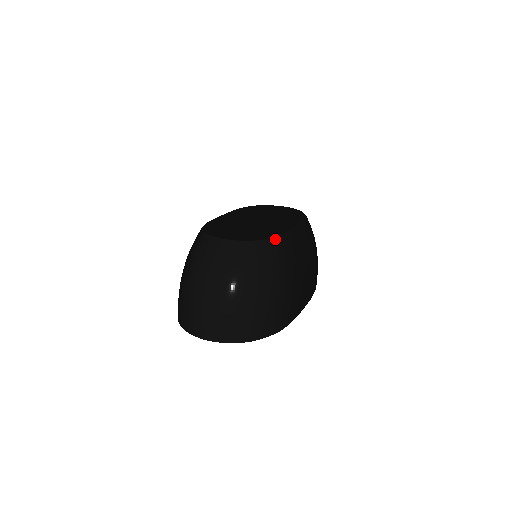
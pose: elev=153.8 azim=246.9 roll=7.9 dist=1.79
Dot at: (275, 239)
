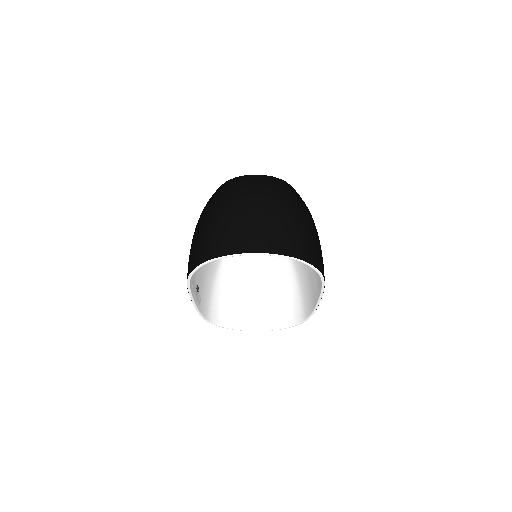
Dot at: occluded
